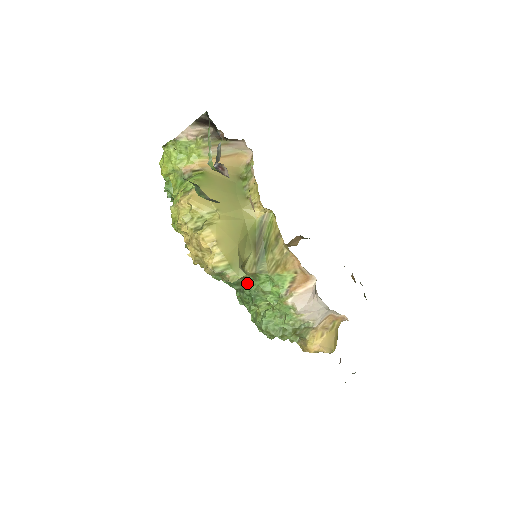
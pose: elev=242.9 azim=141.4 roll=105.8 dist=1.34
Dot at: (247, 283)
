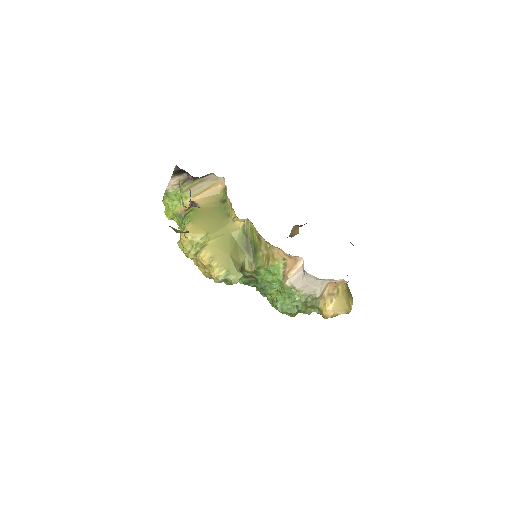
Dot at: (255, 279)
